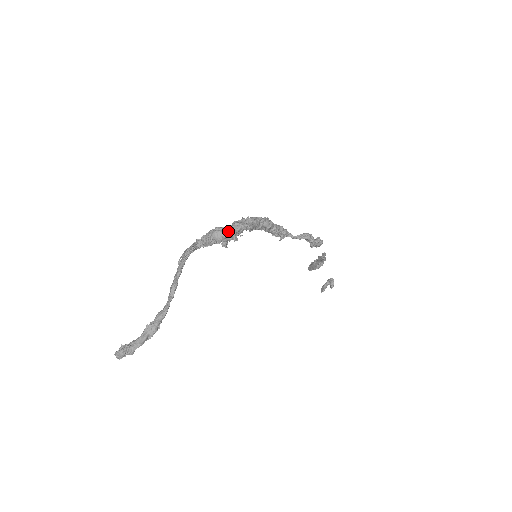
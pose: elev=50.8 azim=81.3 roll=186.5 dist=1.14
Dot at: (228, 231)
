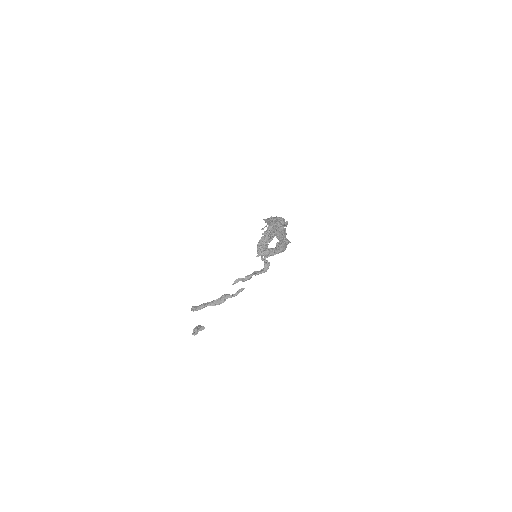
Dot at: occluded
